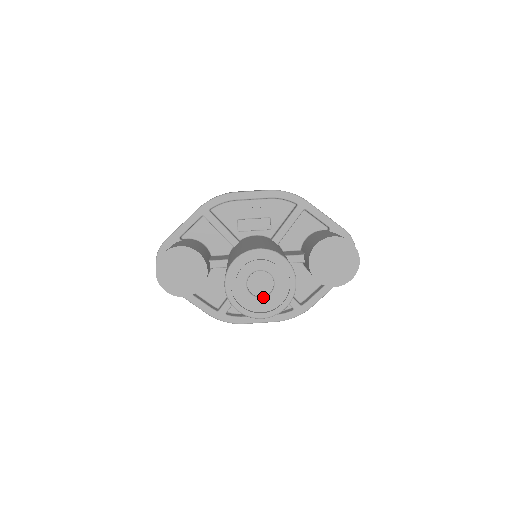
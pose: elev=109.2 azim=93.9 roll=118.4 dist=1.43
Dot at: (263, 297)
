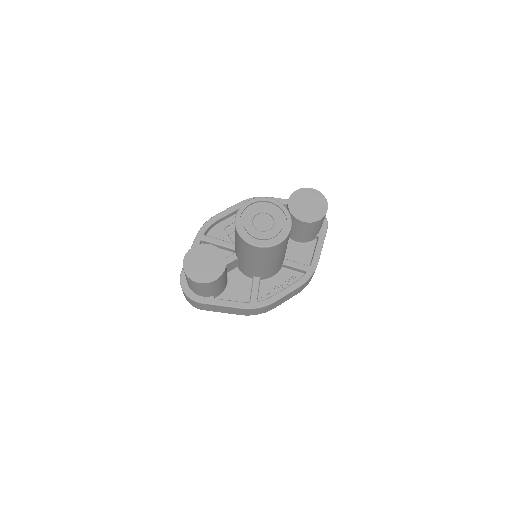
Dot at: (270, 229)
